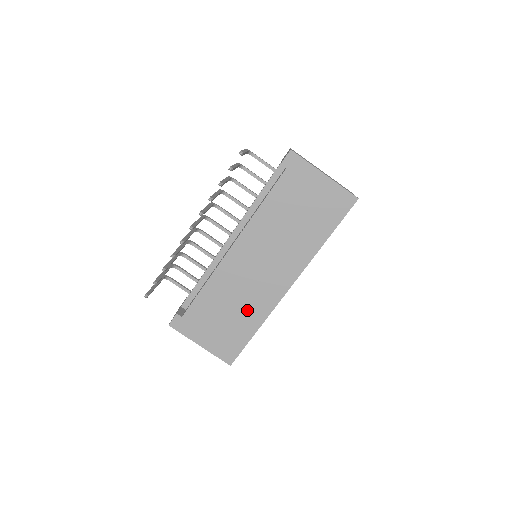
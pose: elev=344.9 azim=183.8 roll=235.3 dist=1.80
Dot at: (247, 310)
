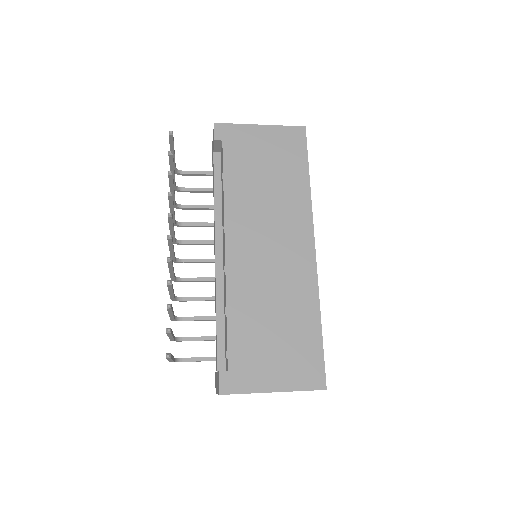
Dot at: (292, 305)
